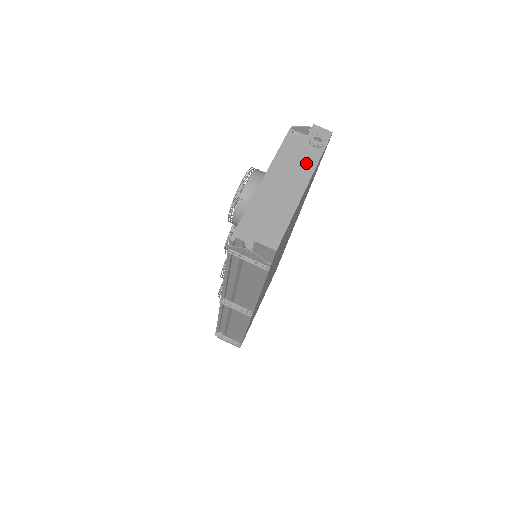
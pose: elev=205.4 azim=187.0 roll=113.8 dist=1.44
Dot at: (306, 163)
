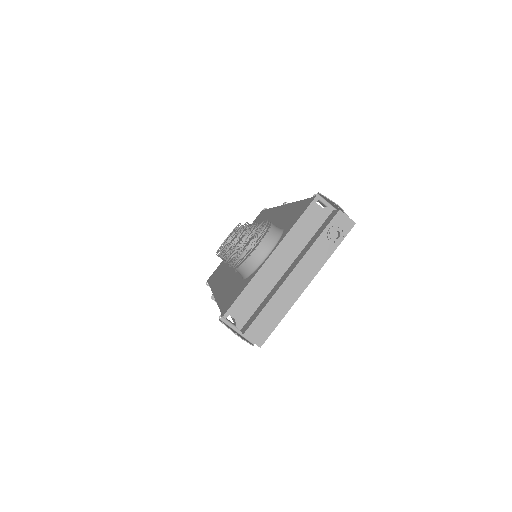
Dot at: (316, 257)
